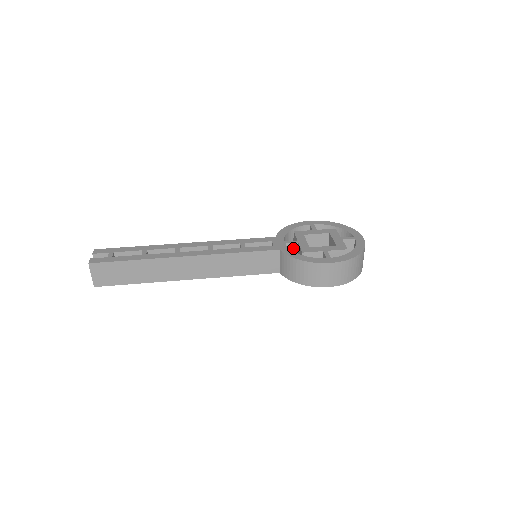
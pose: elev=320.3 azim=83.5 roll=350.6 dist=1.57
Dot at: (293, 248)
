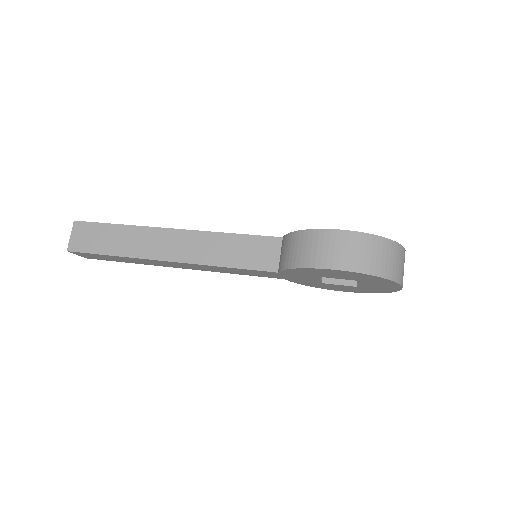
Dot at: occluded
